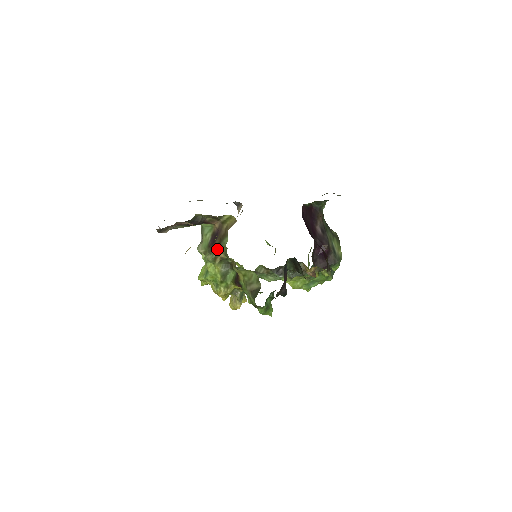
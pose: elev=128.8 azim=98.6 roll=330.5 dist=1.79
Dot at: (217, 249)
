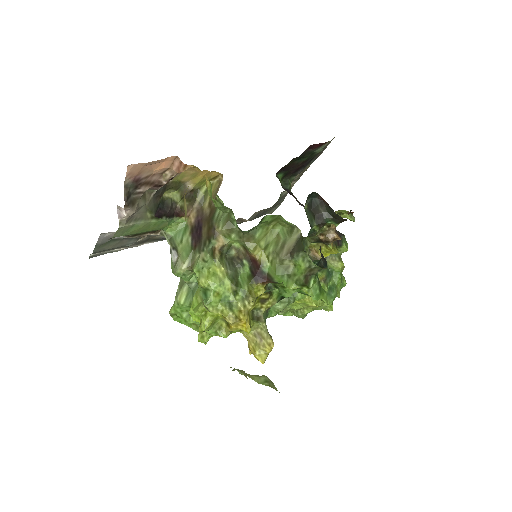
Dot at: (210, 235)
